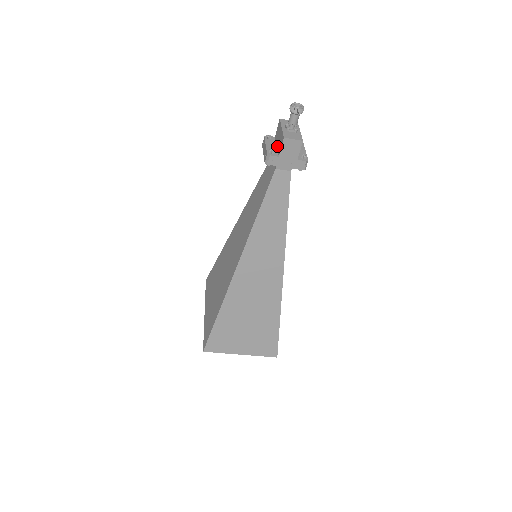
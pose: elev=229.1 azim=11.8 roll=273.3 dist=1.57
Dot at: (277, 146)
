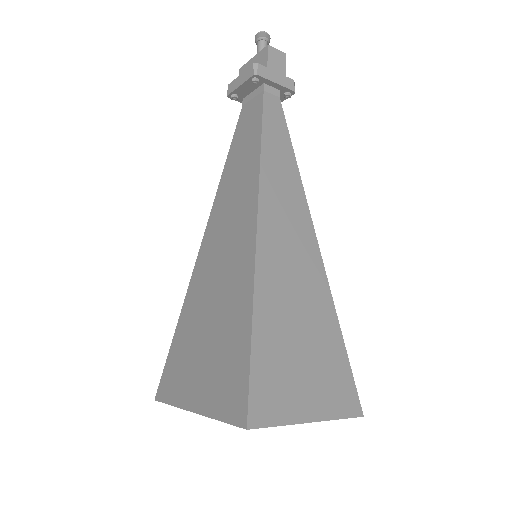
Dot at: occluded
